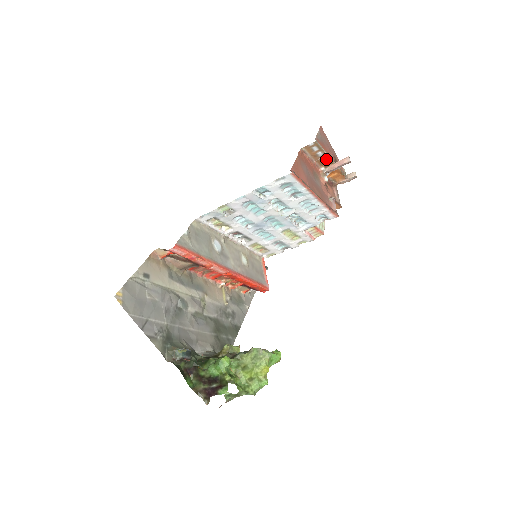
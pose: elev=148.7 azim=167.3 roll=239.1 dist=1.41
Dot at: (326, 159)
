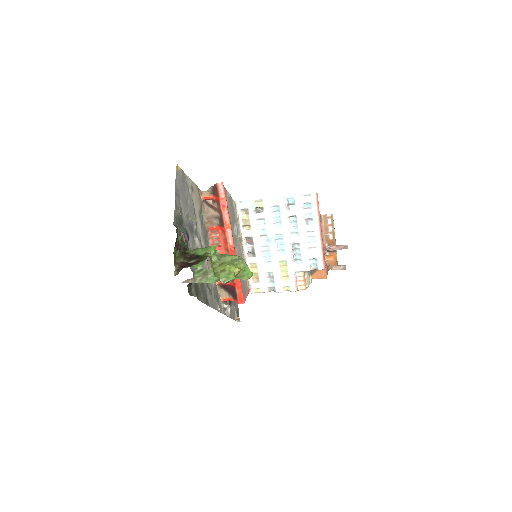
Dot at: (332, 237)
